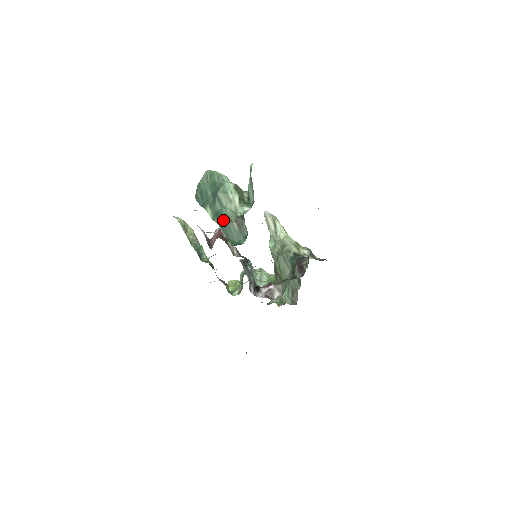
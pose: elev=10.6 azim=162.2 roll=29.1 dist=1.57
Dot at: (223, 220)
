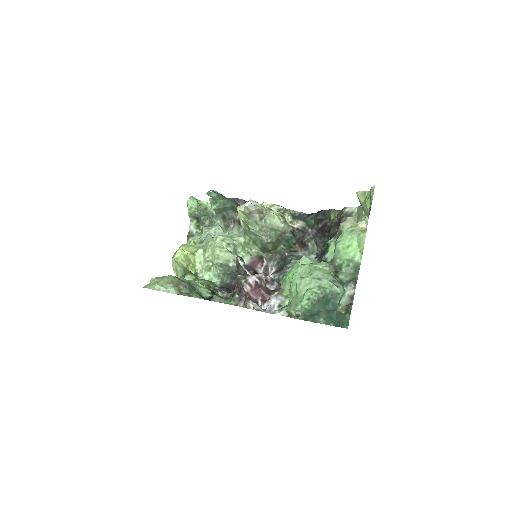
Dot at: (339, 321)
